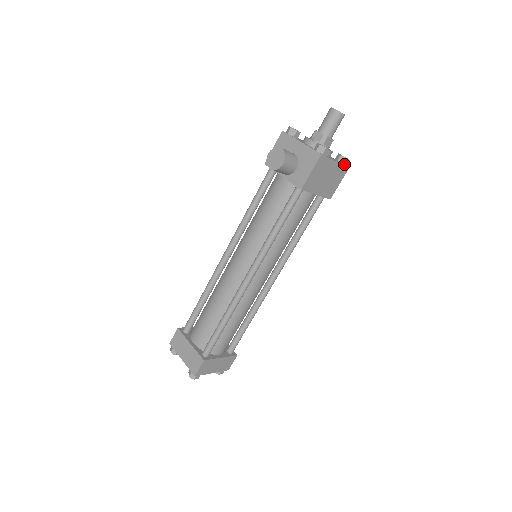
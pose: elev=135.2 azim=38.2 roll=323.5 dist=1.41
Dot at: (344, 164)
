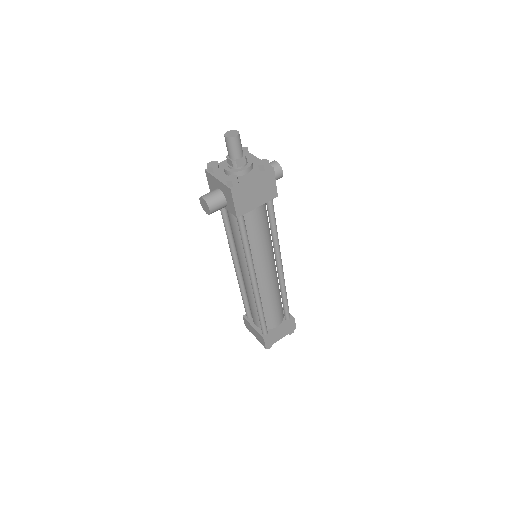
Dot at: (266, 170)
